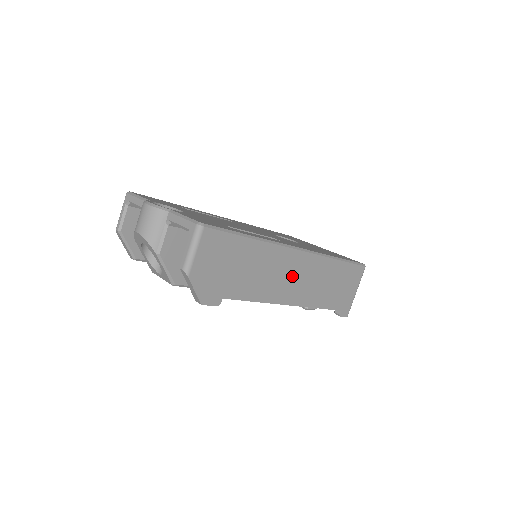
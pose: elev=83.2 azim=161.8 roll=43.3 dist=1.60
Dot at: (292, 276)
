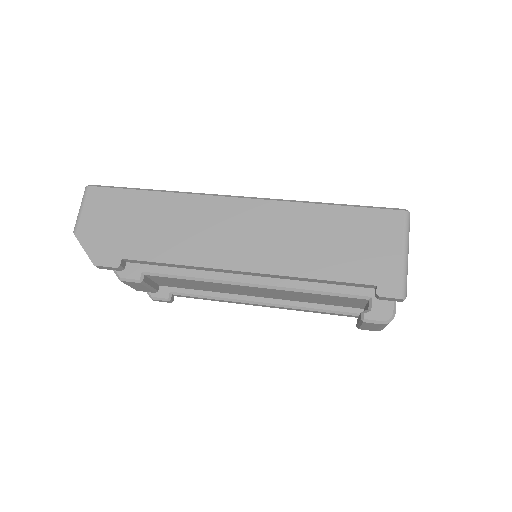
Dot at: (232, 231)
